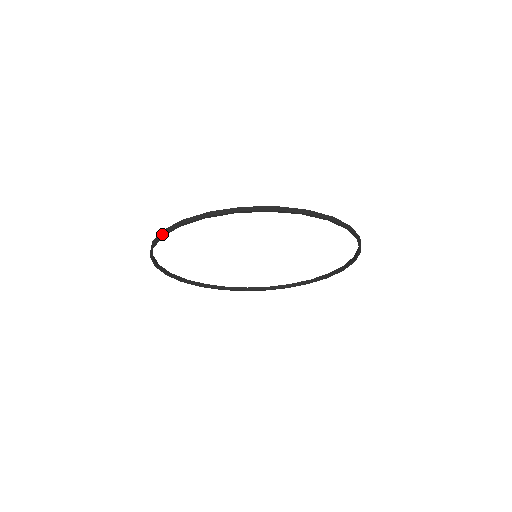
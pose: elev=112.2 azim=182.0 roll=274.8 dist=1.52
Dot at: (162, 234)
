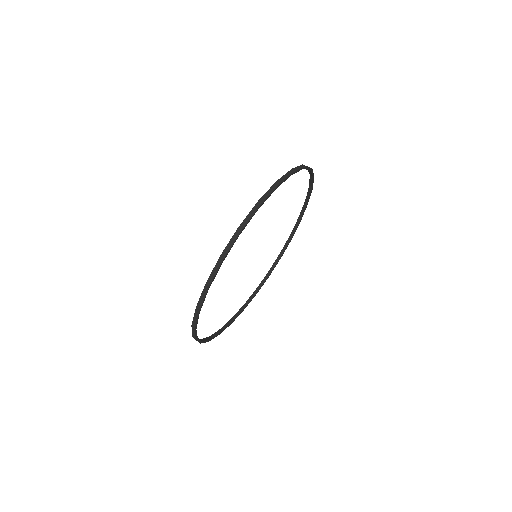
Dot at: (223, 258)
